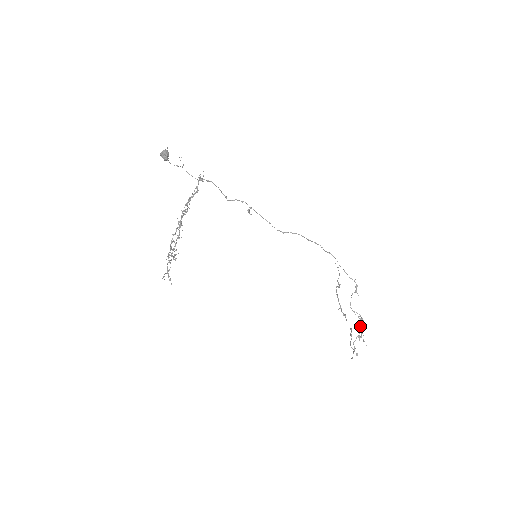
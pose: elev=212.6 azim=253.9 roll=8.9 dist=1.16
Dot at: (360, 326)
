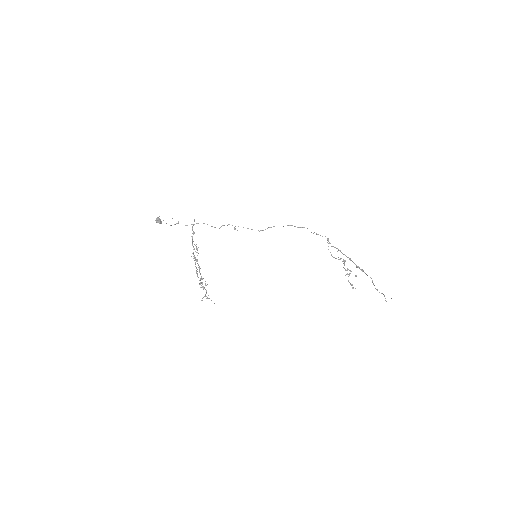
Dot at: occluded
